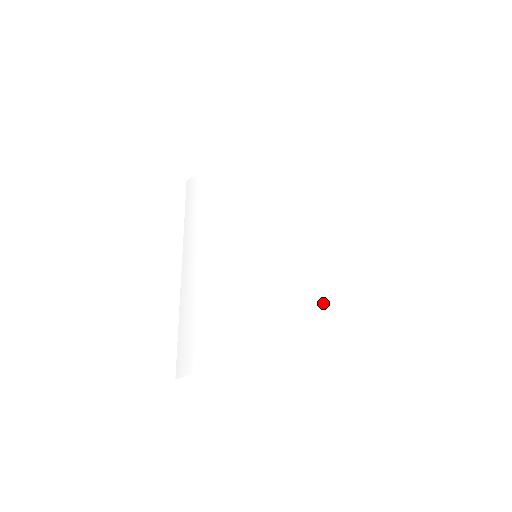
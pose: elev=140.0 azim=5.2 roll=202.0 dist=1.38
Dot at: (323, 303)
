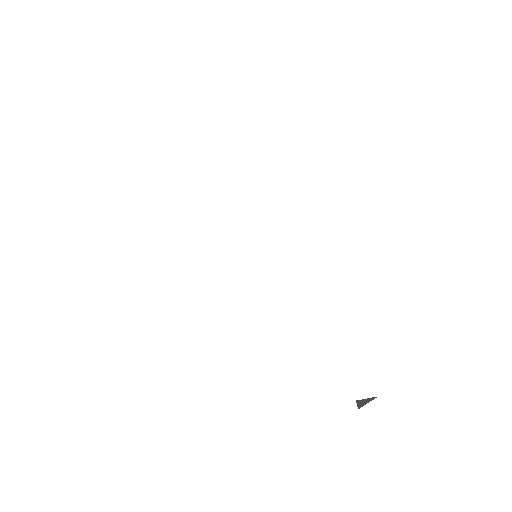
Dot at: (356, 366)
